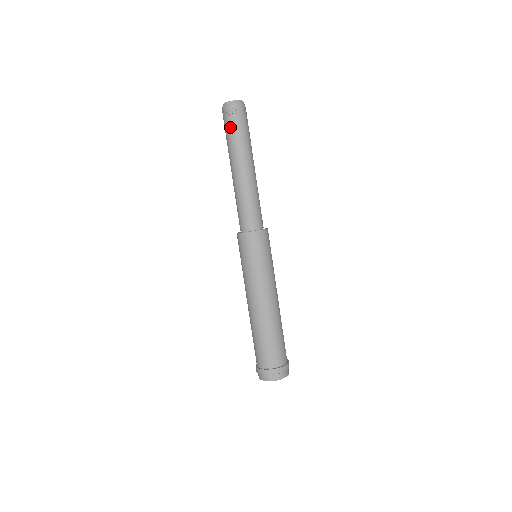
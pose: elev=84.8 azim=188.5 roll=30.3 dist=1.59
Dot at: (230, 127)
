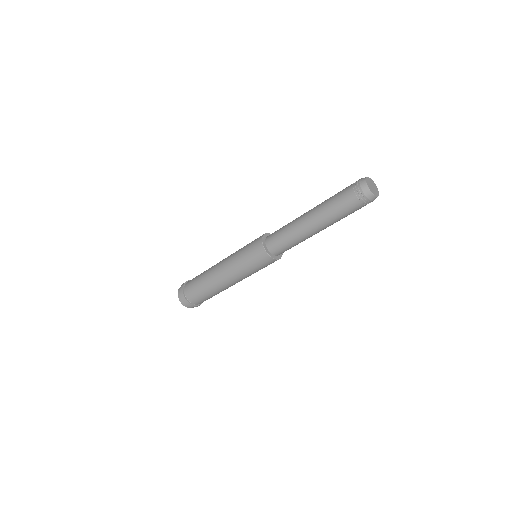
Dot at: (348, 204)
